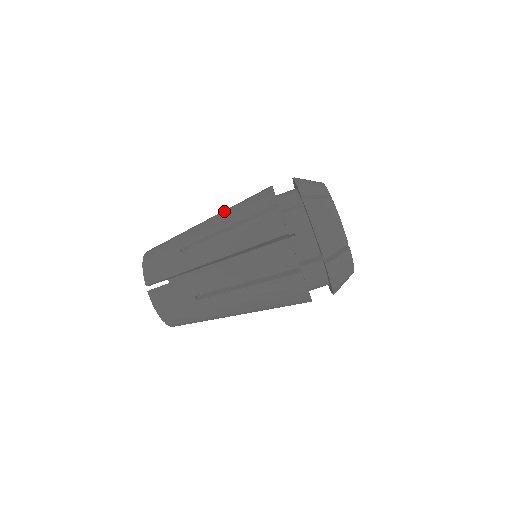
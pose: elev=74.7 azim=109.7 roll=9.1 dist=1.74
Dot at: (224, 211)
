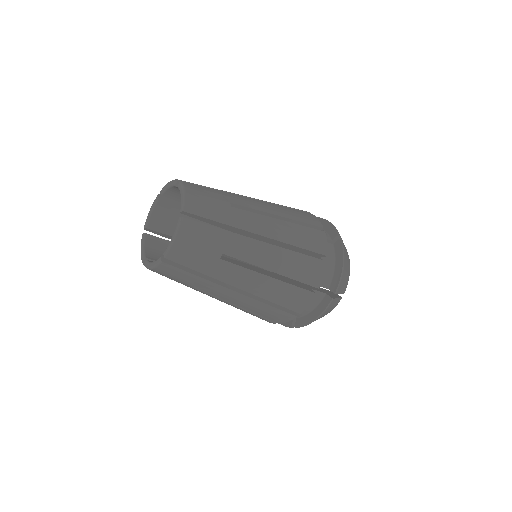
Dot at: (266, 201)
